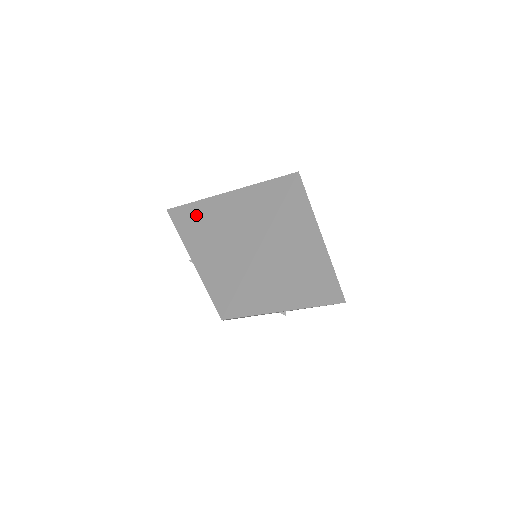
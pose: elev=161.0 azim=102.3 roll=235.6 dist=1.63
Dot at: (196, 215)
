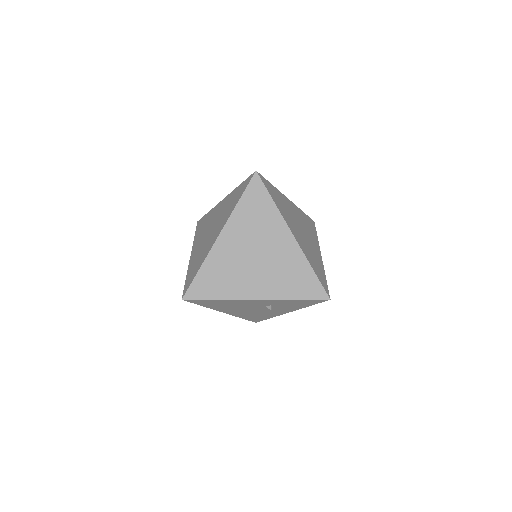
Dot at: (205, 222)
